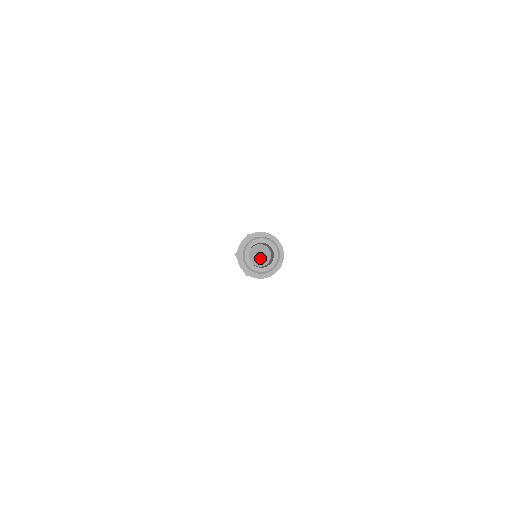
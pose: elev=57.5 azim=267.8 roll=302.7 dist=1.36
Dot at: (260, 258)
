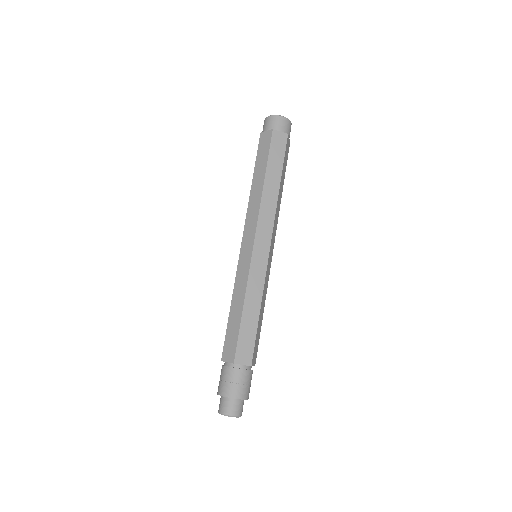
Dot at: occluded
